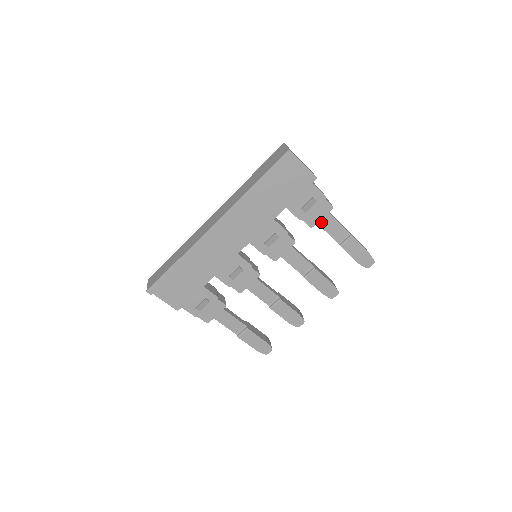
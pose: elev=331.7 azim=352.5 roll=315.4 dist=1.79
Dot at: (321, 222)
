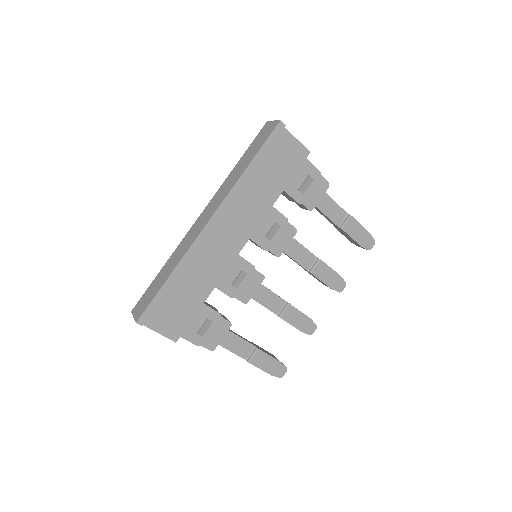
Dot at: (319, 204)
